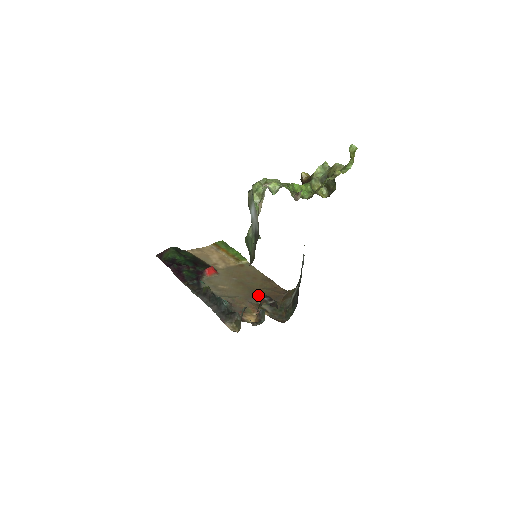
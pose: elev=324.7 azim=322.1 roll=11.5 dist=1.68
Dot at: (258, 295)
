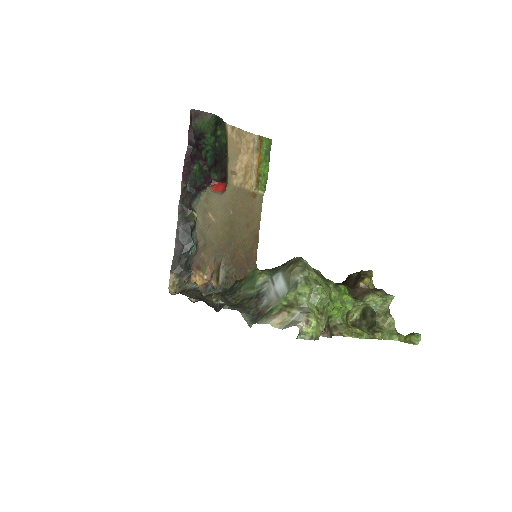
Dot at: (230, 253)
